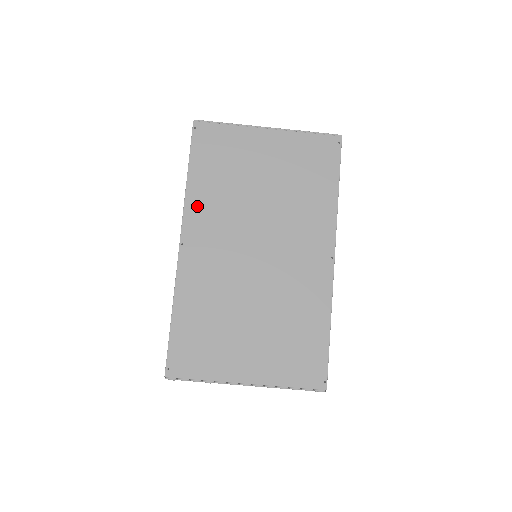
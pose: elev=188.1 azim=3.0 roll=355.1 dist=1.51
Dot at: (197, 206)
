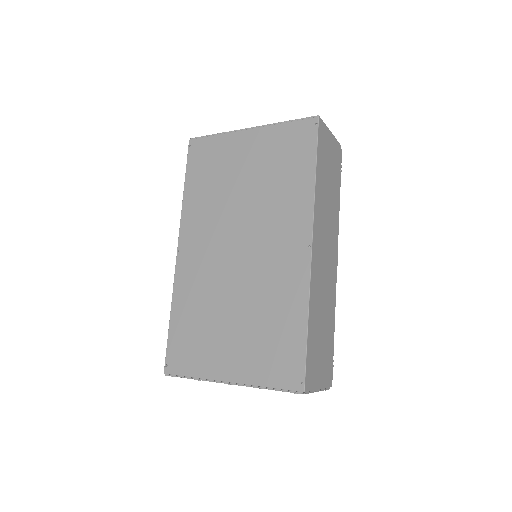
Dot at: (190, 215)
